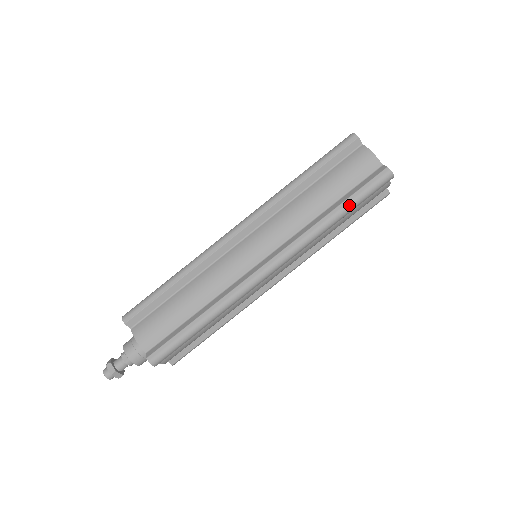
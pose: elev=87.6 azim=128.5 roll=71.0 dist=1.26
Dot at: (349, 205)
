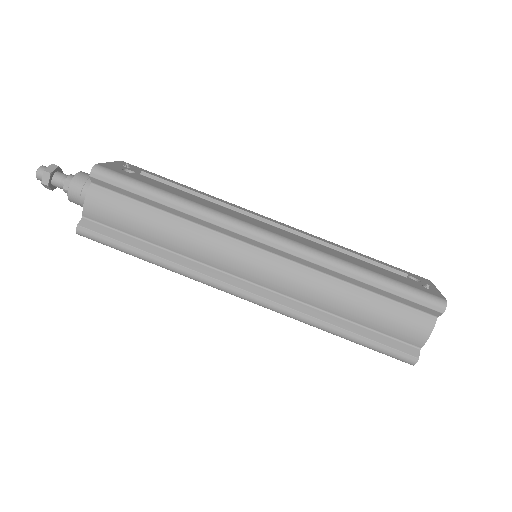
Dot at: (356, 341)
